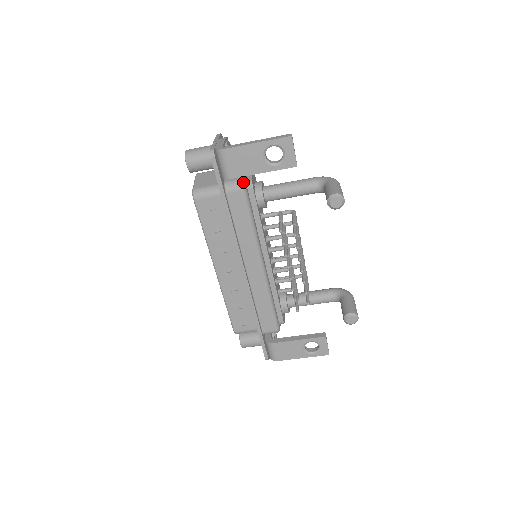
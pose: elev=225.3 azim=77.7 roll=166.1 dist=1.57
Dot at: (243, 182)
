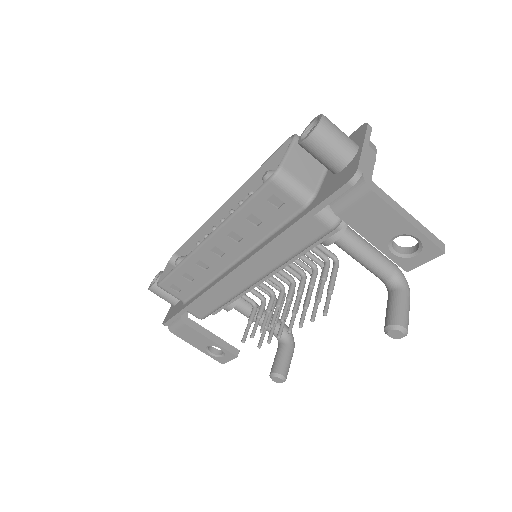
Dot at: (340, 222)
